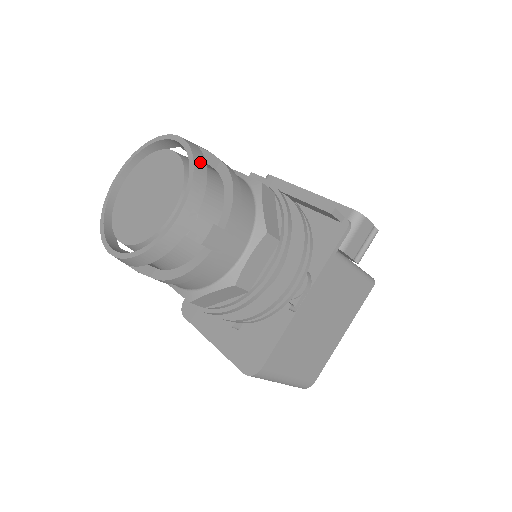
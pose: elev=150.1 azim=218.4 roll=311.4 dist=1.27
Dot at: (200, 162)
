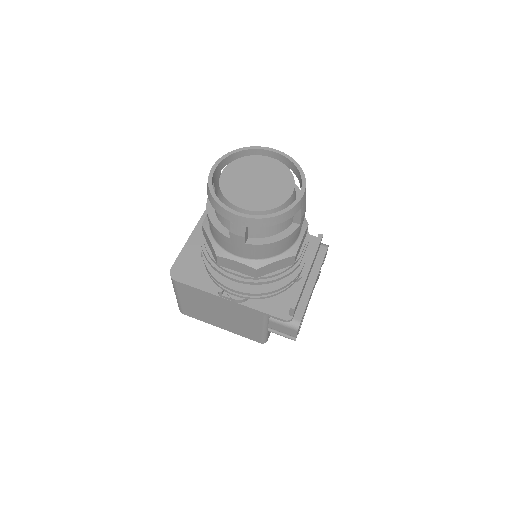
Dot at: (284, 218)
